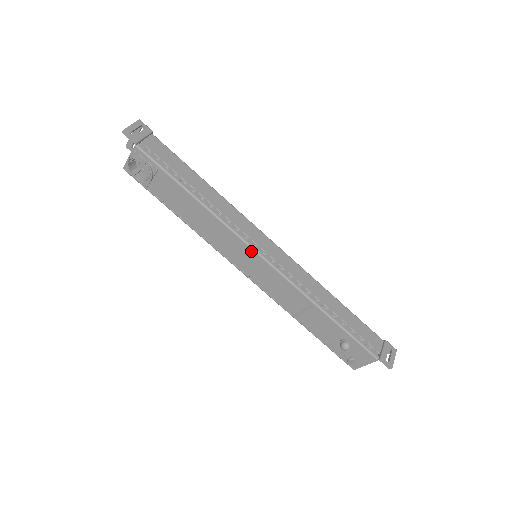
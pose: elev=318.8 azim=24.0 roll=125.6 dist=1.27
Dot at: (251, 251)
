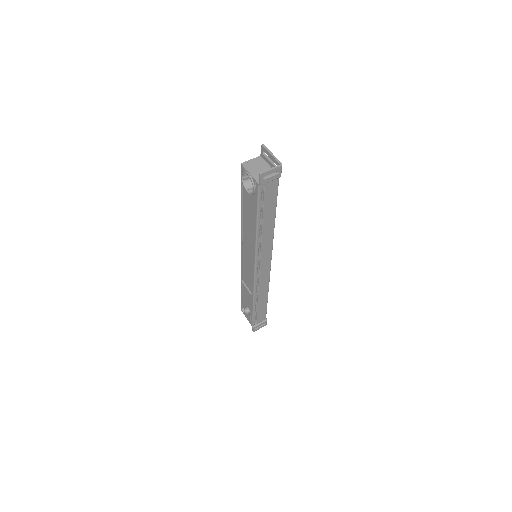
Dot at: (253, 263)
